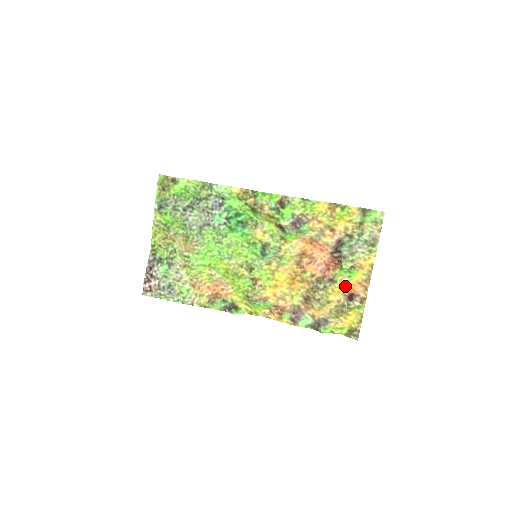
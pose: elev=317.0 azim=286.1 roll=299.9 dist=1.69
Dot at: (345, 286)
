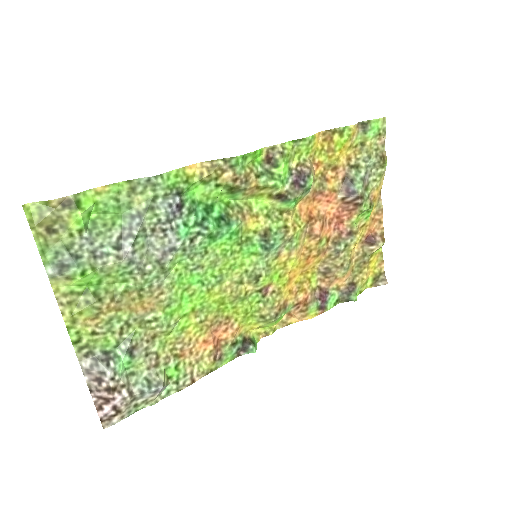
Dot at: (362, 231)
